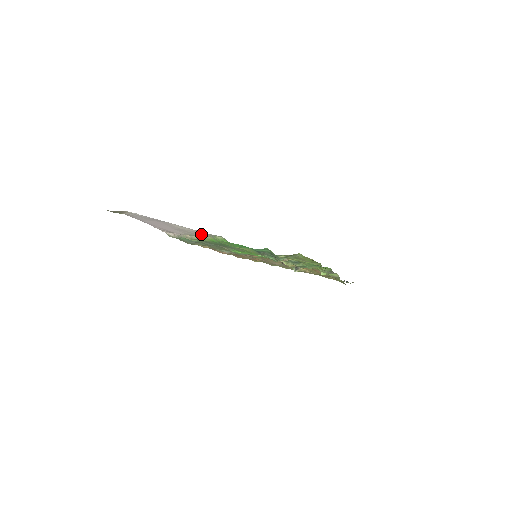
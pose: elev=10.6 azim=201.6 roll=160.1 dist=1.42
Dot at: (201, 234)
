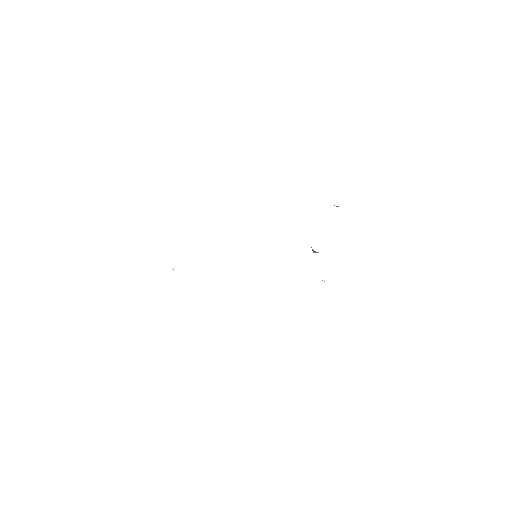
Dot at: occluded
